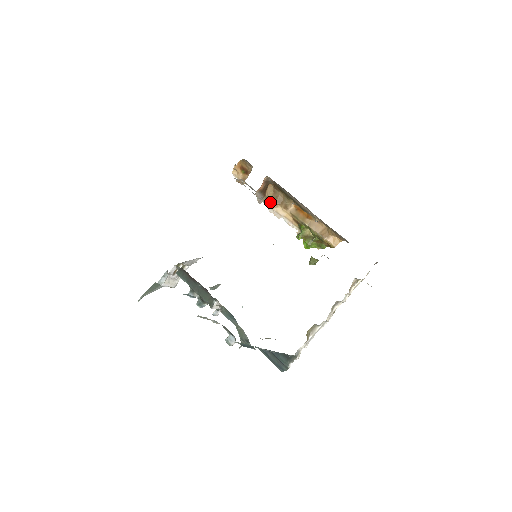
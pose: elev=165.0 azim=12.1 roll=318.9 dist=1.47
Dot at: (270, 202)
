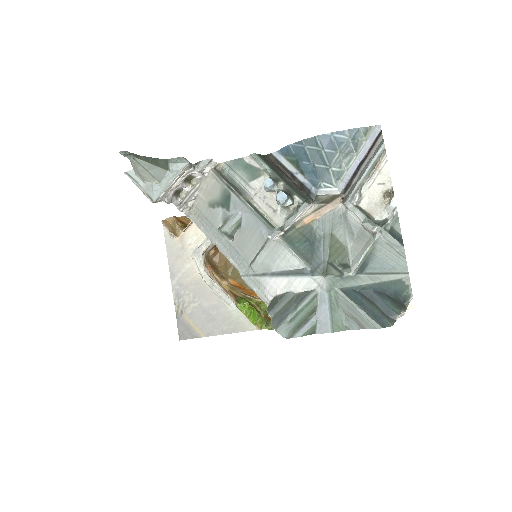
Dot at: (206, 264)
